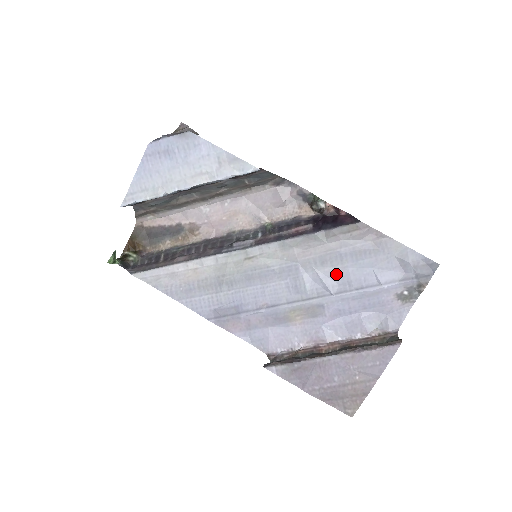
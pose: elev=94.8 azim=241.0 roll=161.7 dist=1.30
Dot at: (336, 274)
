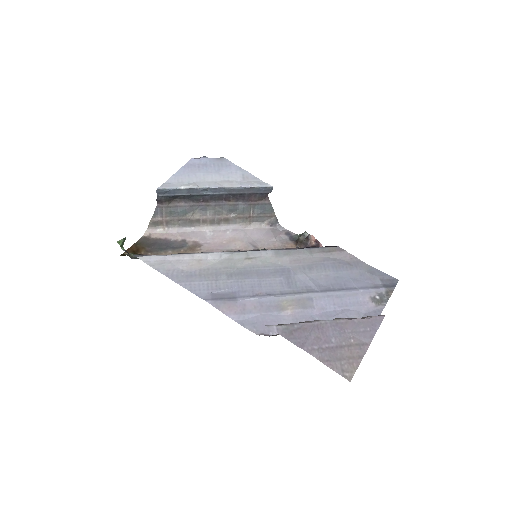
Dot at: (321, 278)
